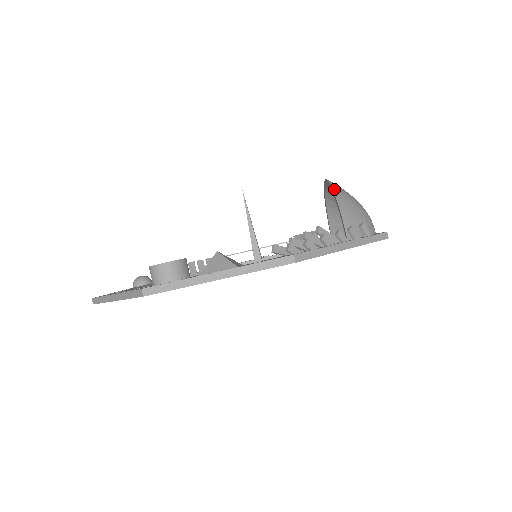
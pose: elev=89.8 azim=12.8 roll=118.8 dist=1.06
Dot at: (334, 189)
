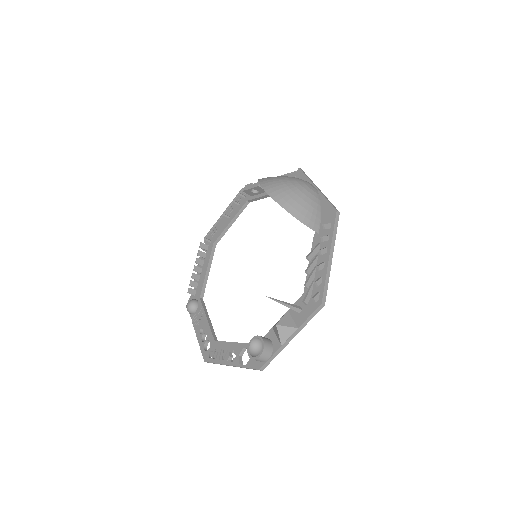
Dot at: (284, 207)
